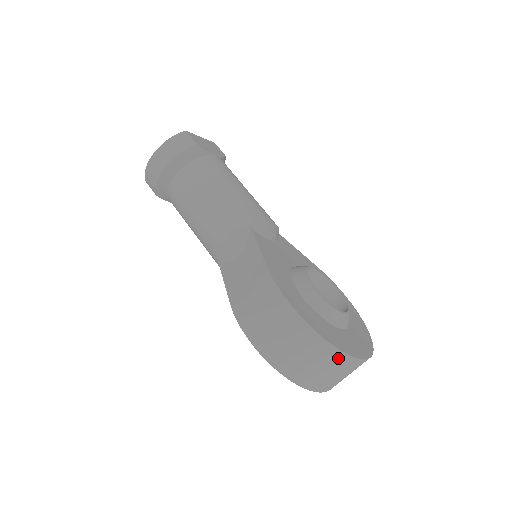
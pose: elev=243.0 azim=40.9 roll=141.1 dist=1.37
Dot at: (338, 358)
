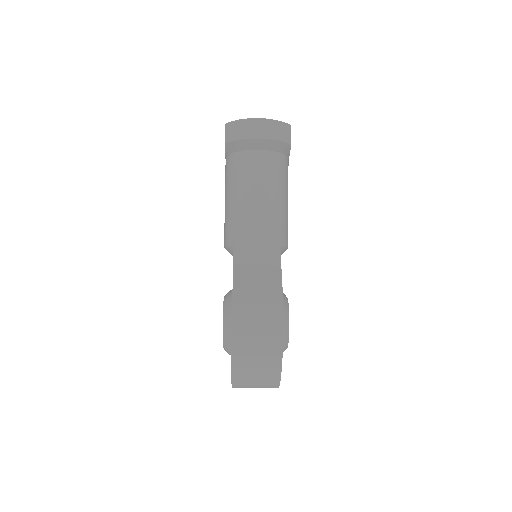
Dot at: (273, 380)
